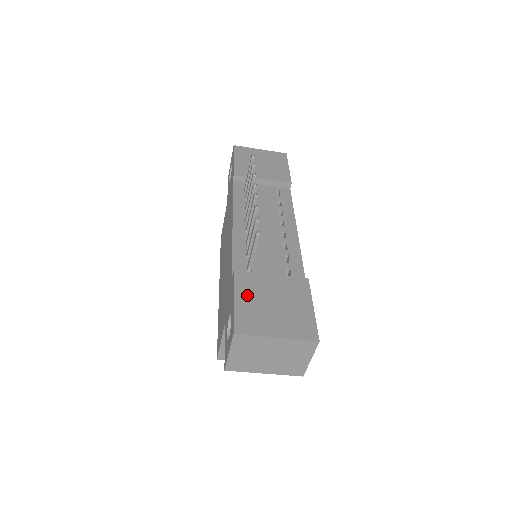
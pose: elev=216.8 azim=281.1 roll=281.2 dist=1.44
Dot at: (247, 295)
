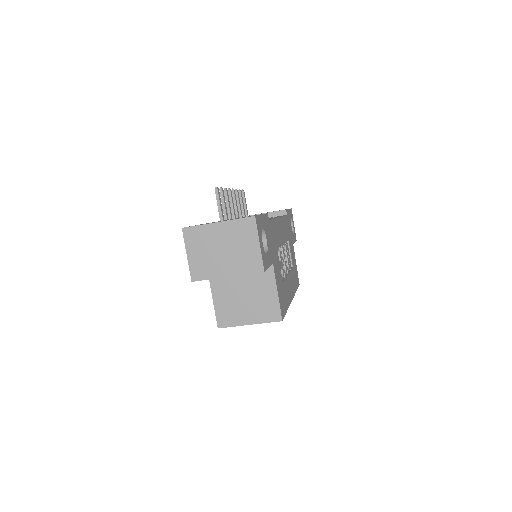
Dot at: occluded
